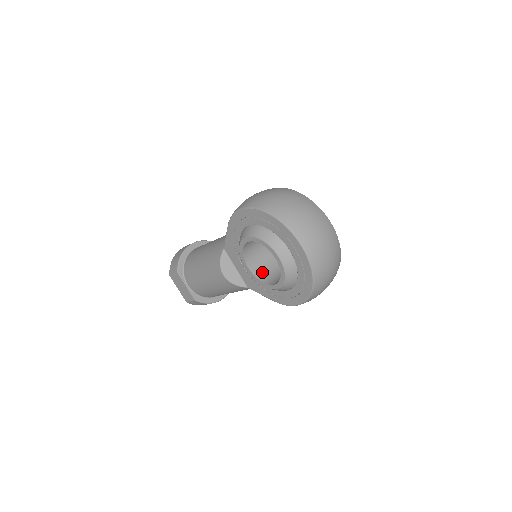
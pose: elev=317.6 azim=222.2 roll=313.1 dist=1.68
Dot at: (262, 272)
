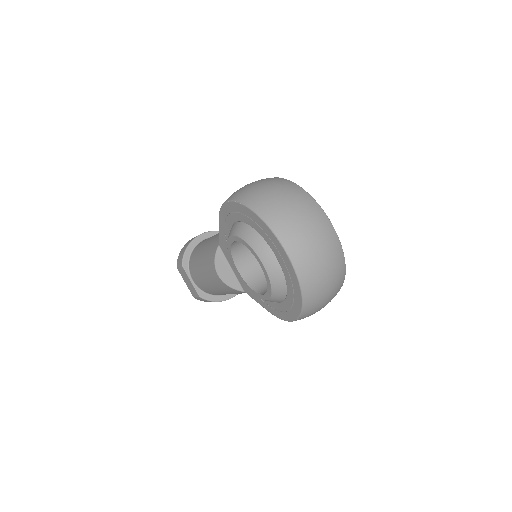
Dot at: (255, 277)
